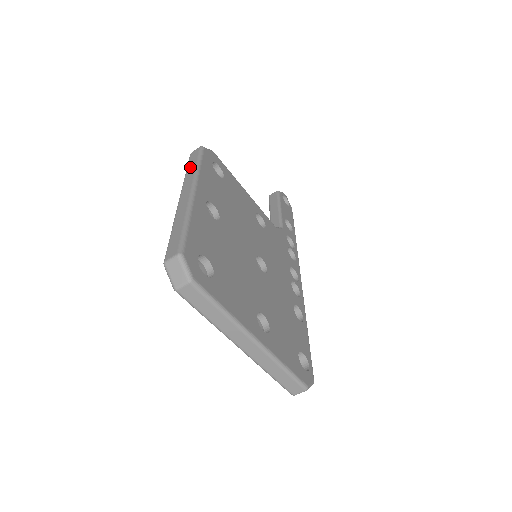
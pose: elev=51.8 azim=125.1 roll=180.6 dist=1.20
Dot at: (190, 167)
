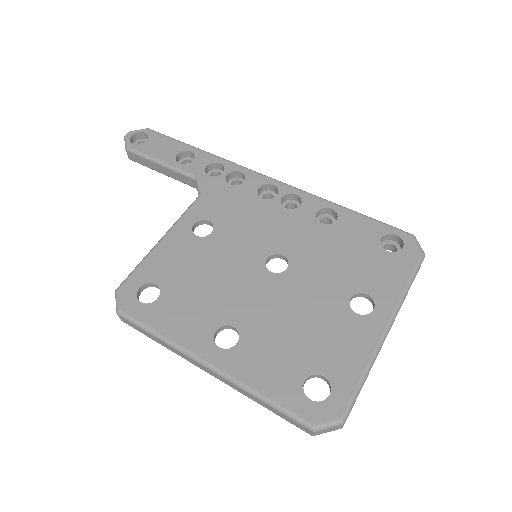
Dot at: (155, 340)
